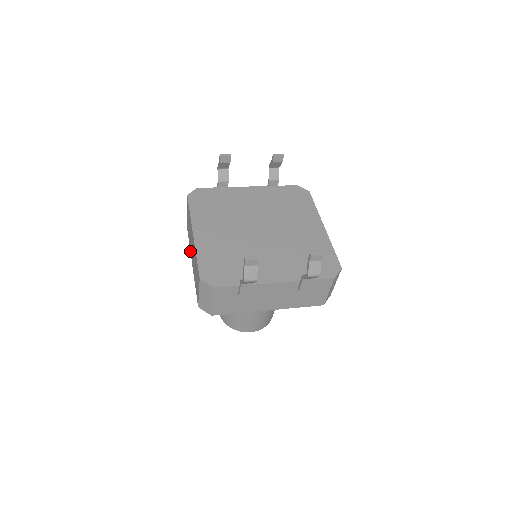
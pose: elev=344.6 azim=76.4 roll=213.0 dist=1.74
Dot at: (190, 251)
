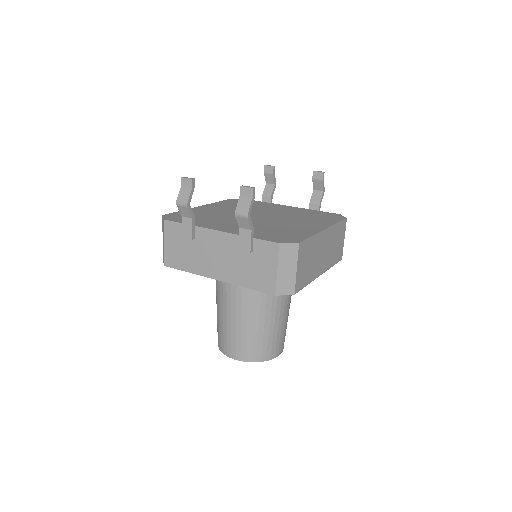
Dot at: occluded
